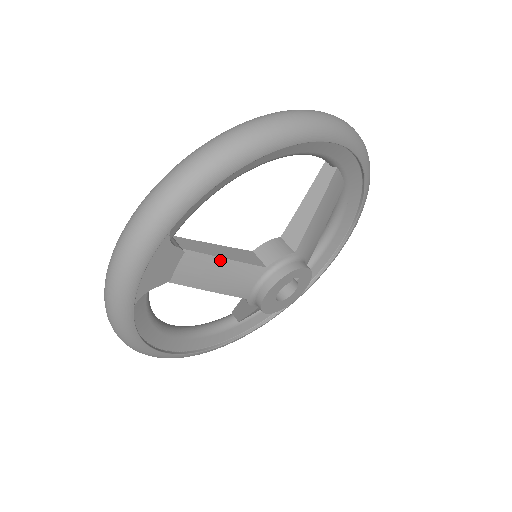
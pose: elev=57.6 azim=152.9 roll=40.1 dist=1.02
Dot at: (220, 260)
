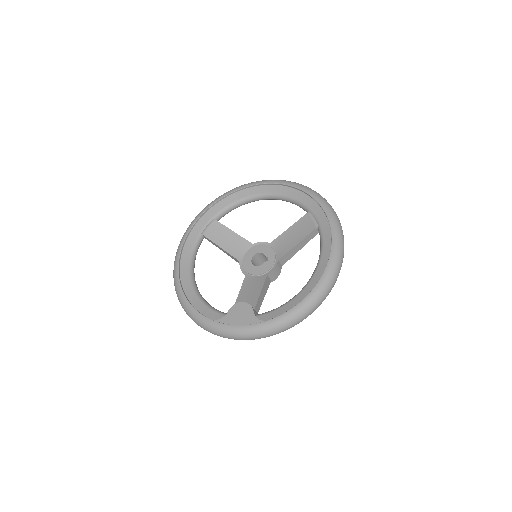
Dot at: (262, 299)
